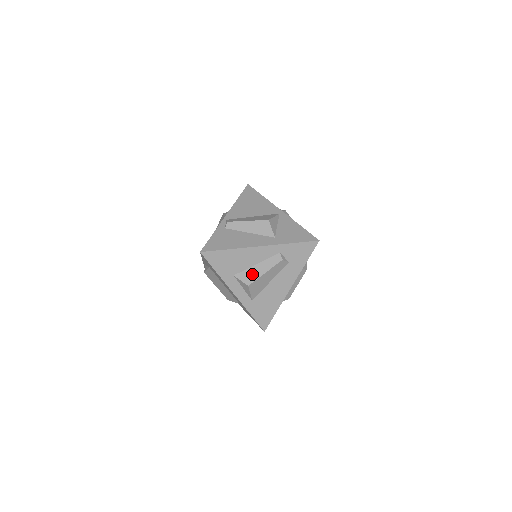
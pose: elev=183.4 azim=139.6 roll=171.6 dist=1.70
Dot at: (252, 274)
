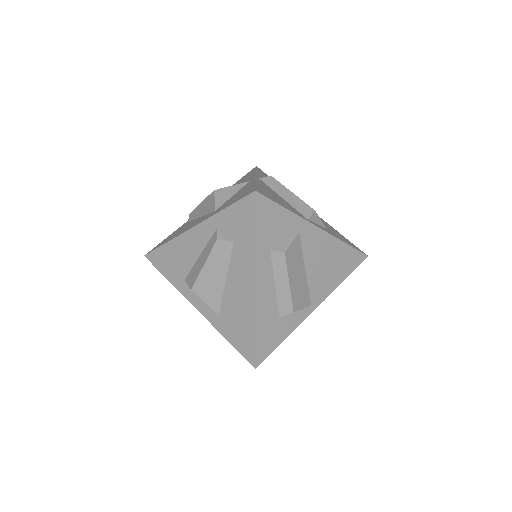
Dot at: (195, 272)
